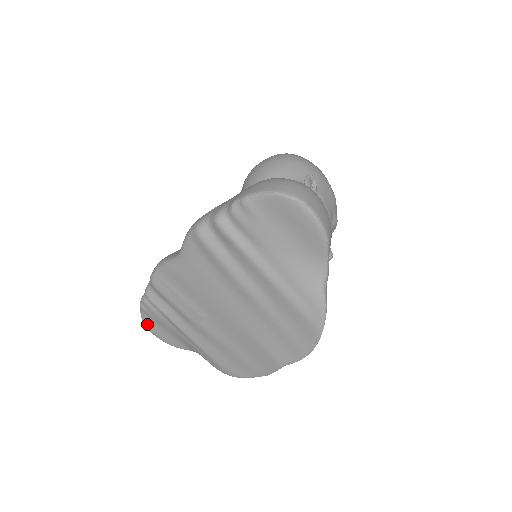
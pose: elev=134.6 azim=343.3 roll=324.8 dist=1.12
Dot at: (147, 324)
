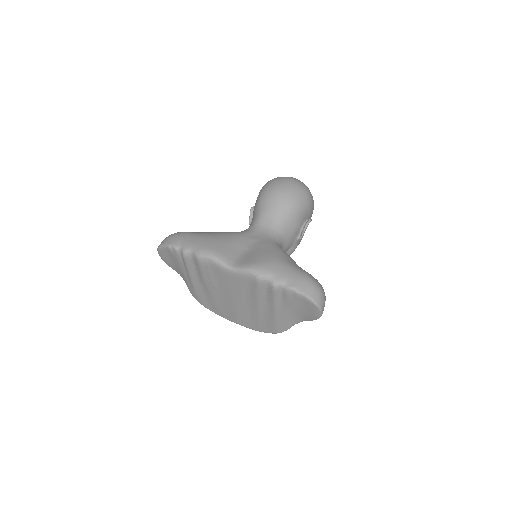
Dot at: (161, 251)
